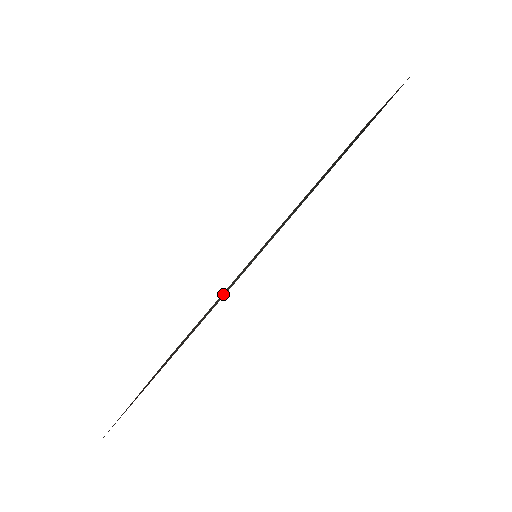
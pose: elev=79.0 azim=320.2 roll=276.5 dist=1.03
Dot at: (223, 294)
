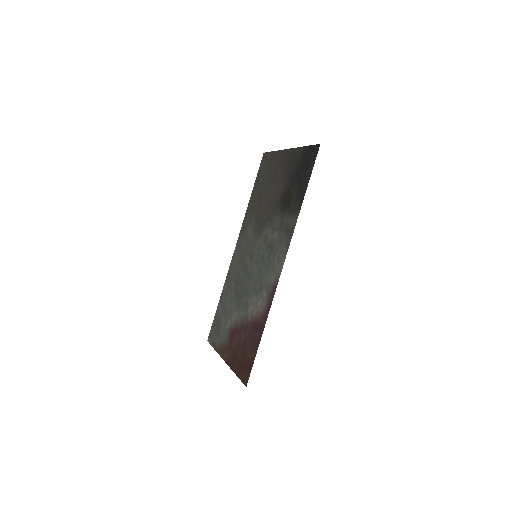
Dot at: (250, 285)
